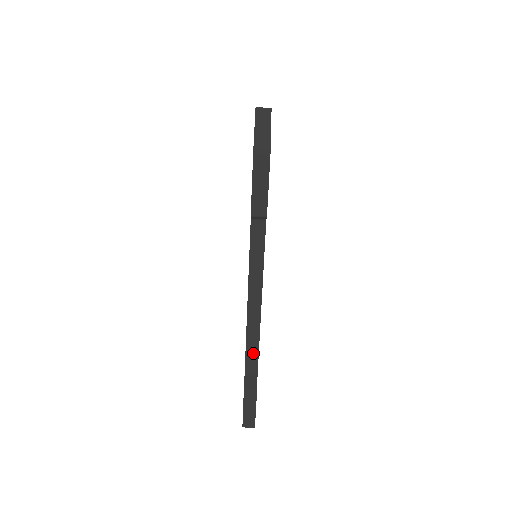
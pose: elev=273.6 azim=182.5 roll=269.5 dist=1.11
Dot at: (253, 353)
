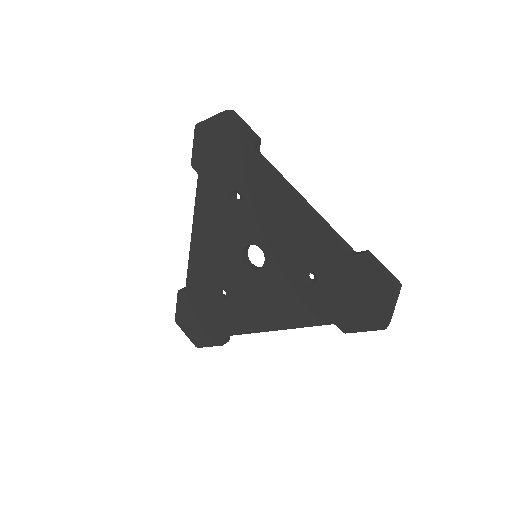
Dot at: occluded
